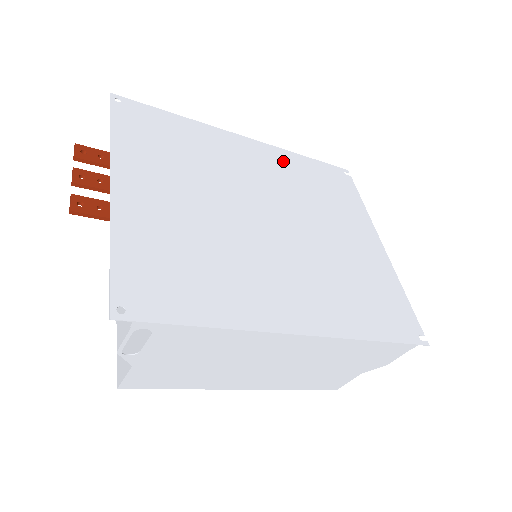
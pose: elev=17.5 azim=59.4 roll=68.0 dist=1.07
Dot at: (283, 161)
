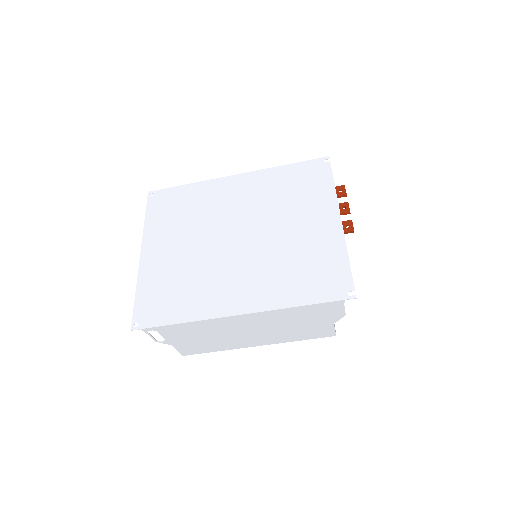
Dot at: (262, 181)
